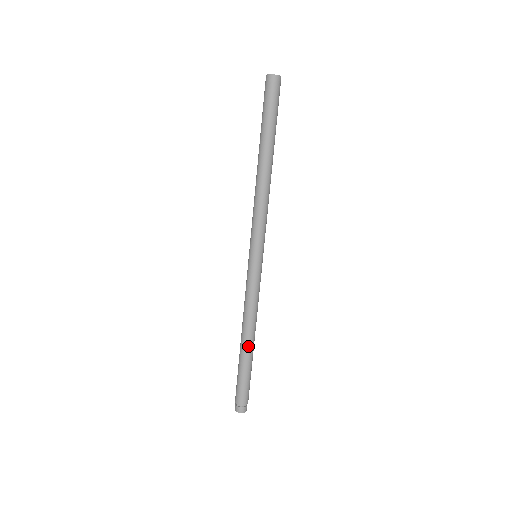
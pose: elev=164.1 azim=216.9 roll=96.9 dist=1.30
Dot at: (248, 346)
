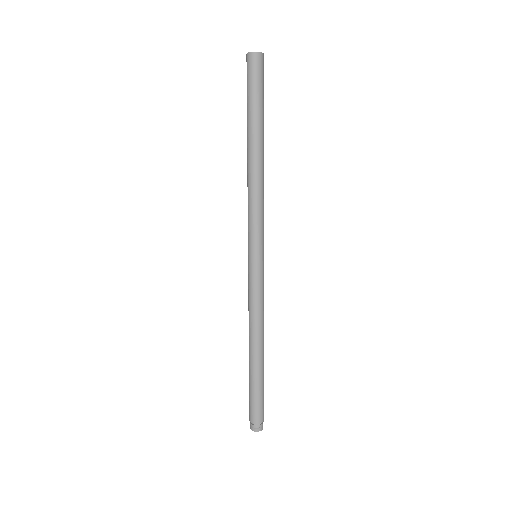
Dot at: (261, 356)
